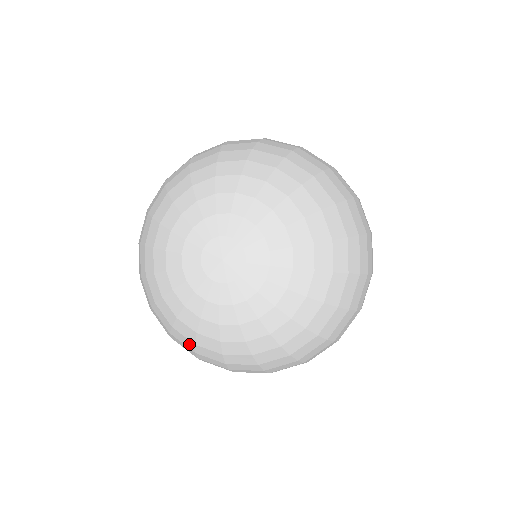
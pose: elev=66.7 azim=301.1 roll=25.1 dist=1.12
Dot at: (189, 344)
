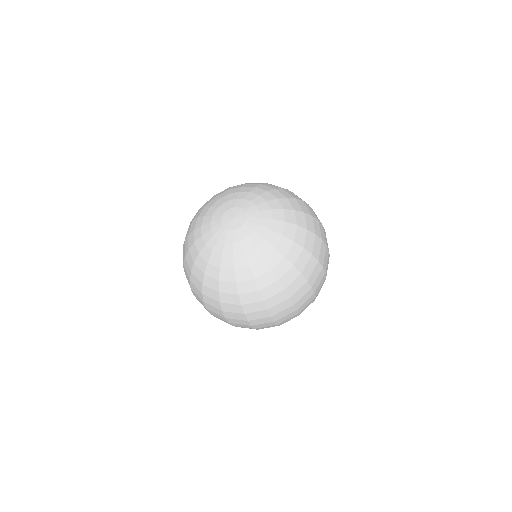
Dot at: (201, 276)
